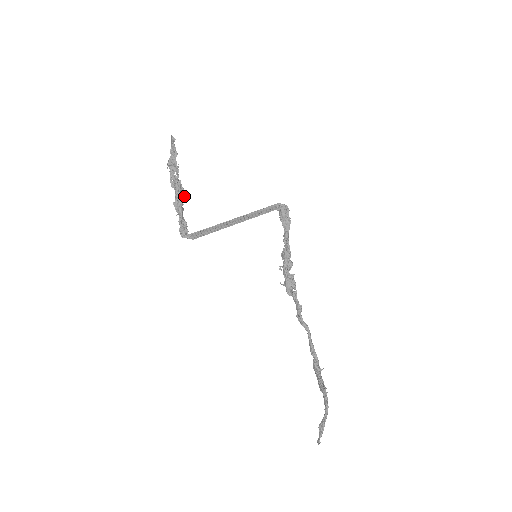
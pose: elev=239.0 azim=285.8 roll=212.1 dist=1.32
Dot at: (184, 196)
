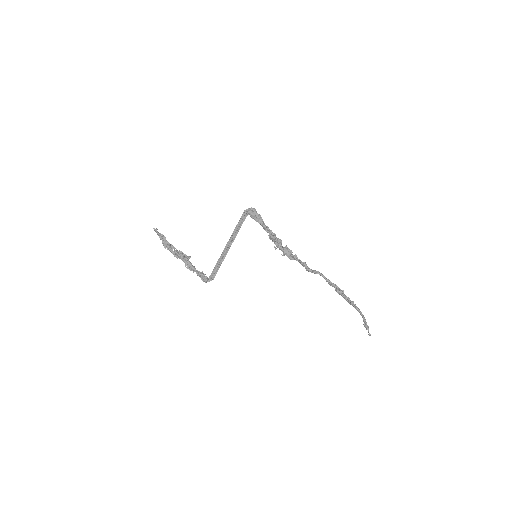
Dot at: (188, 258)
